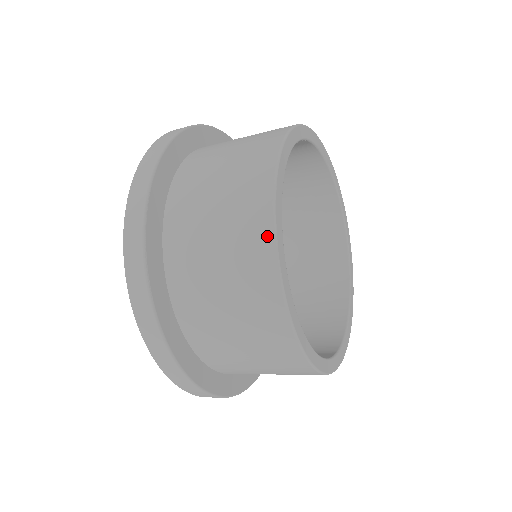
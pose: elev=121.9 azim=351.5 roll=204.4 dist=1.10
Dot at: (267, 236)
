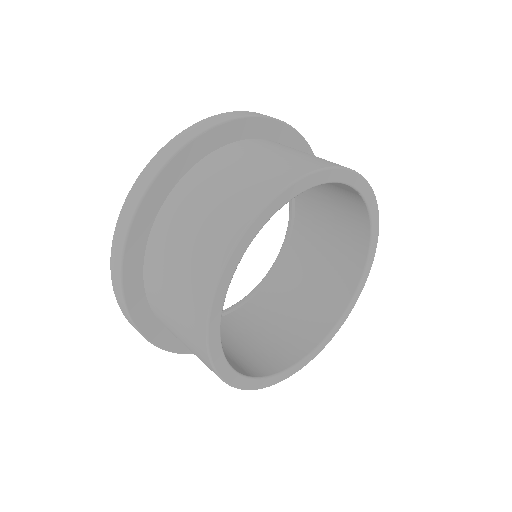
Dot at: (273, 190)
